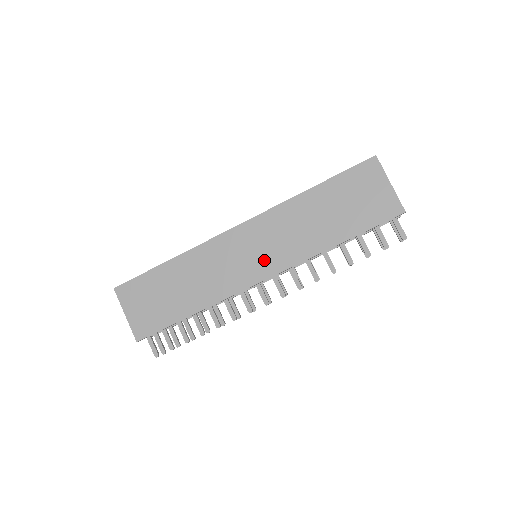
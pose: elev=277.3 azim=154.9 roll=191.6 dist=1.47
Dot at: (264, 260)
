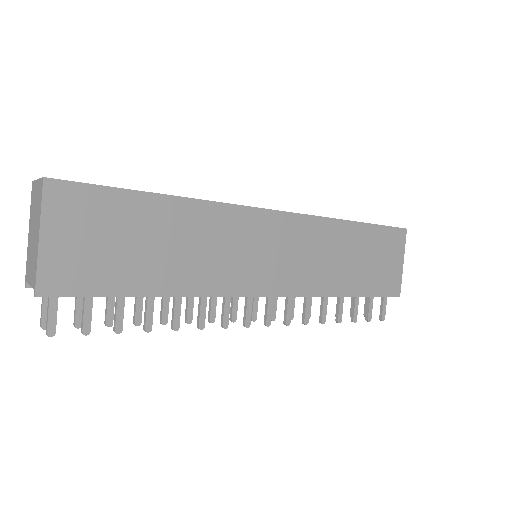
Dot at: (279, 271)
